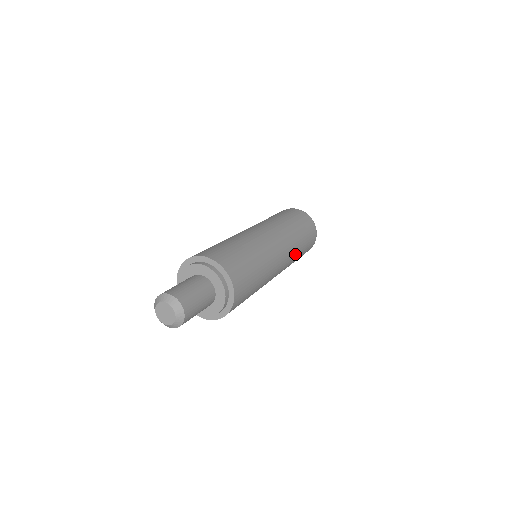
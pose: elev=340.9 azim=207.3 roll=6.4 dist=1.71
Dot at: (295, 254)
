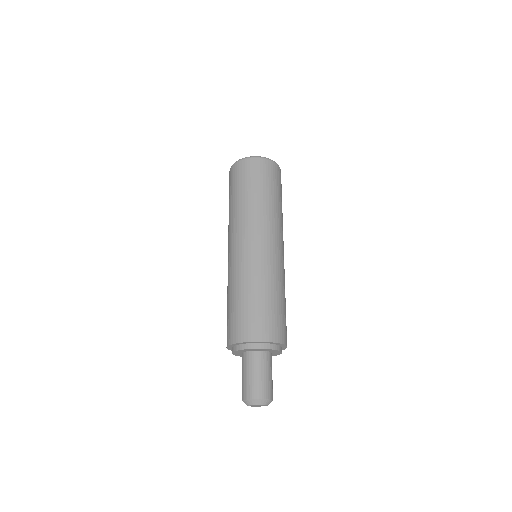
Dot at: (279, 218)
